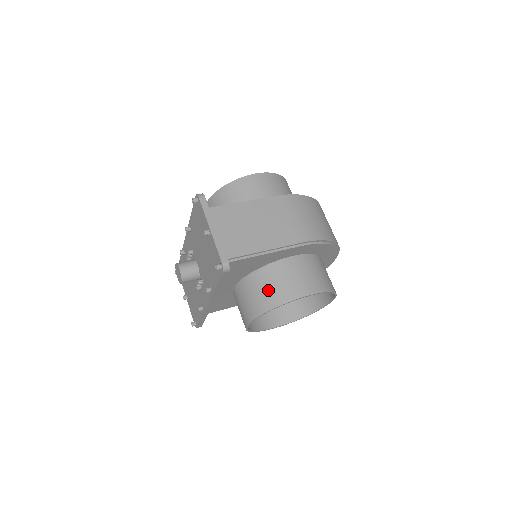
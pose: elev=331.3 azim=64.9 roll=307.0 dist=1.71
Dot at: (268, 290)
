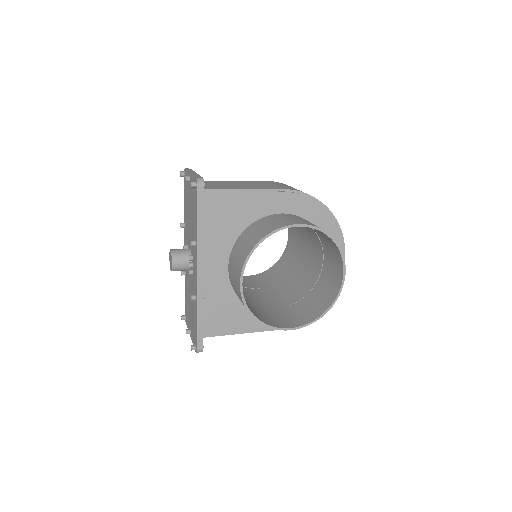
Dot at: (256, 233)
